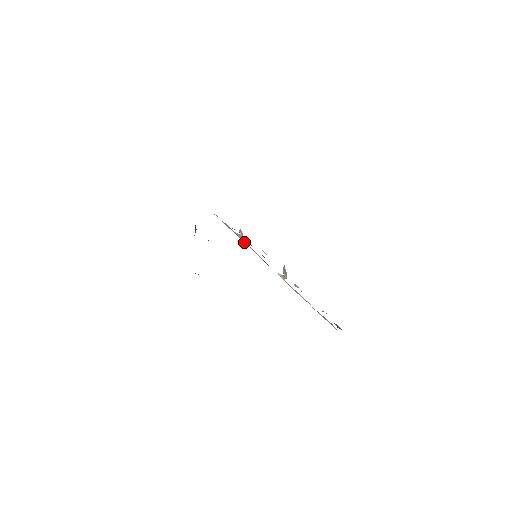
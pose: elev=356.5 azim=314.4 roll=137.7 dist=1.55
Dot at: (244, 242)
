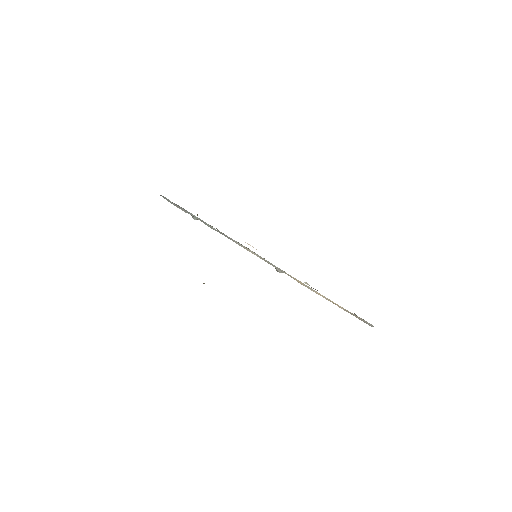
Dot at: occluded
